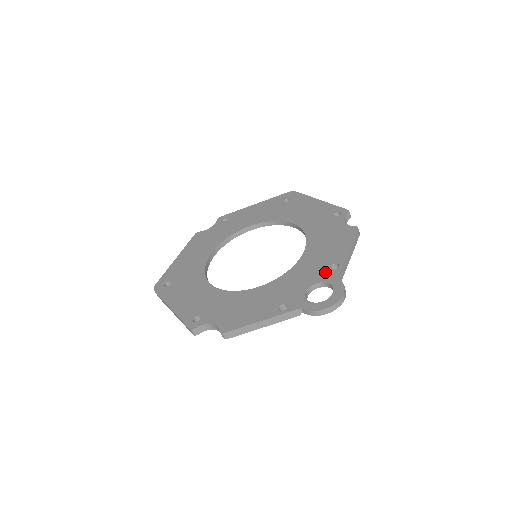
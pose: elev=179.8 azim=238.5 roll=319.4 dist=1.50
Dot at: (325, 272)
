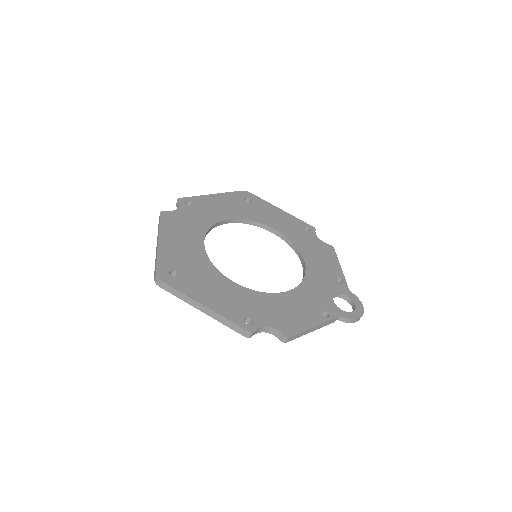
Dot at: (337, 284)
